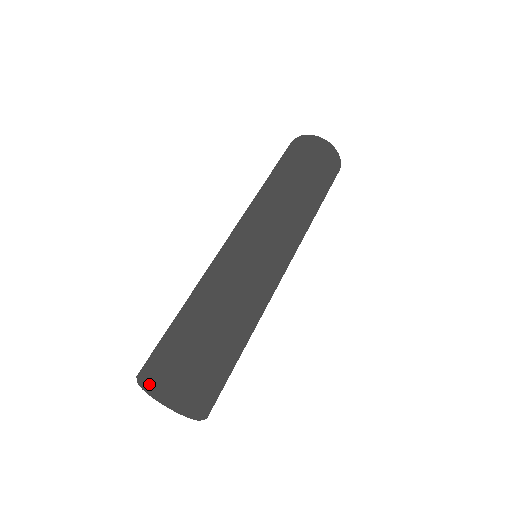
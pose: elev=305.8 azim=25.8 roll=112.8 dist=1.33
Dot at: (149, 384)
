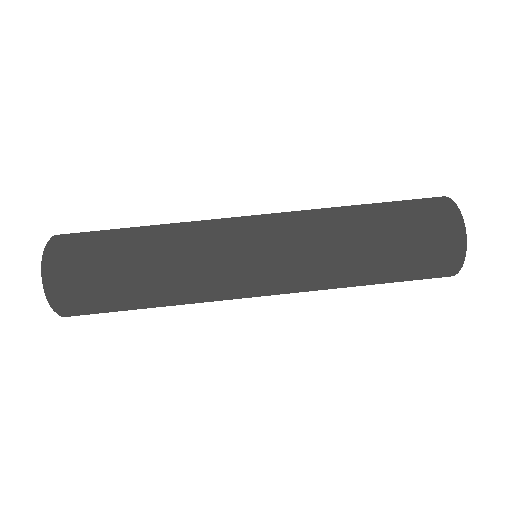
Dot at: occluded
